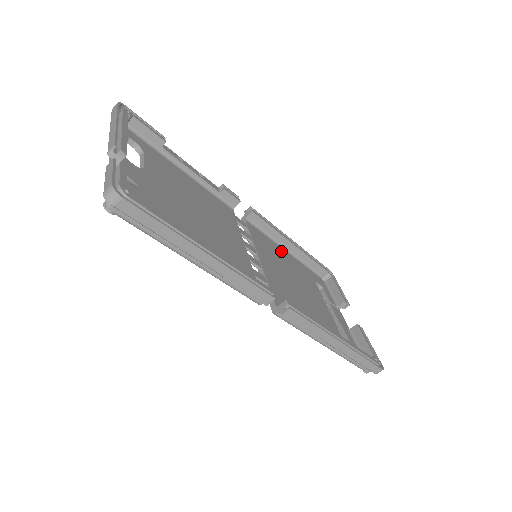
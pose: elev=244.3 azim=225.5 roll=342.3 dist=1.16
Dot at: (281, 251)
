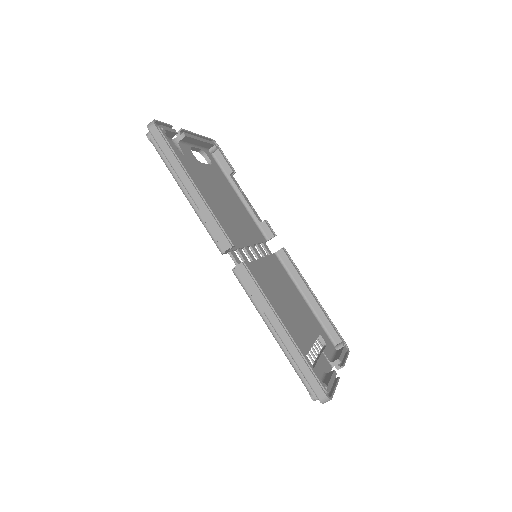
Dot at: (296, 292)
